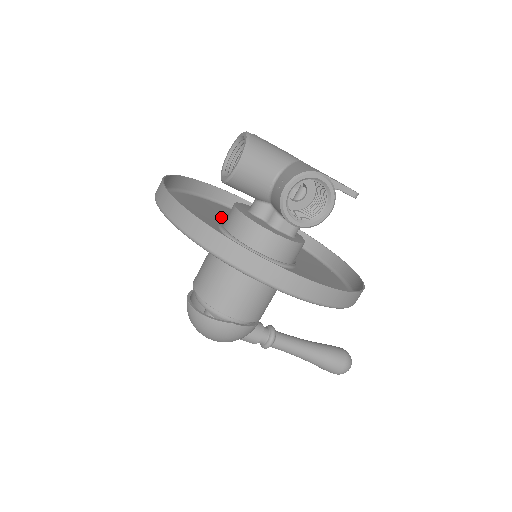
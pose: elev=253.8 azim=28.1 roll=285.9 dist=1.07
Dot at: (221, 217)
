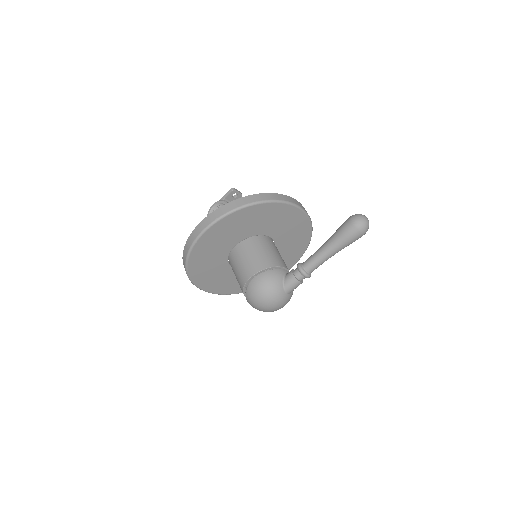
Dot at: occluded
